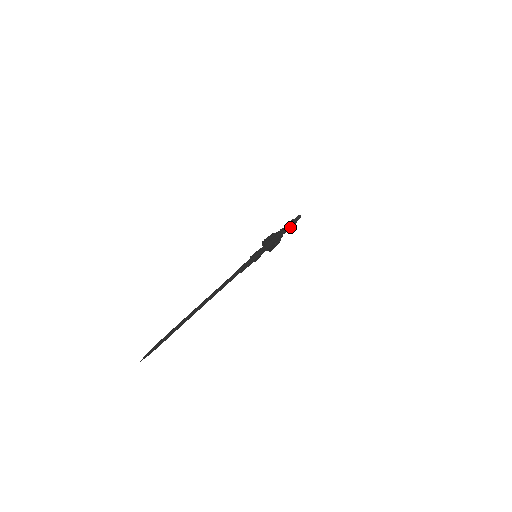
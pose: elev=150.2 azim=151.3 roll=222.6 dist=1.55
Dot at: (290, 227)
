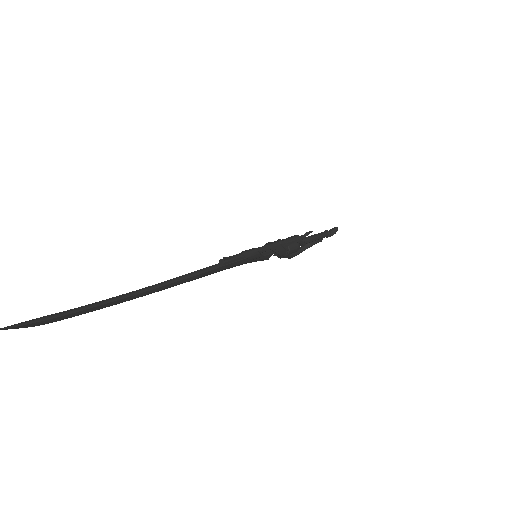
Dot at: (319, 237)
